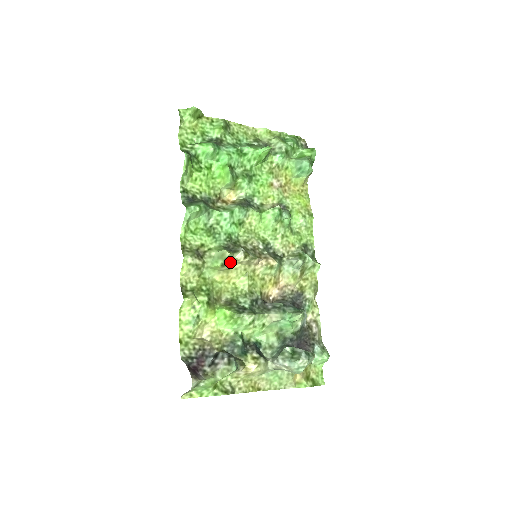
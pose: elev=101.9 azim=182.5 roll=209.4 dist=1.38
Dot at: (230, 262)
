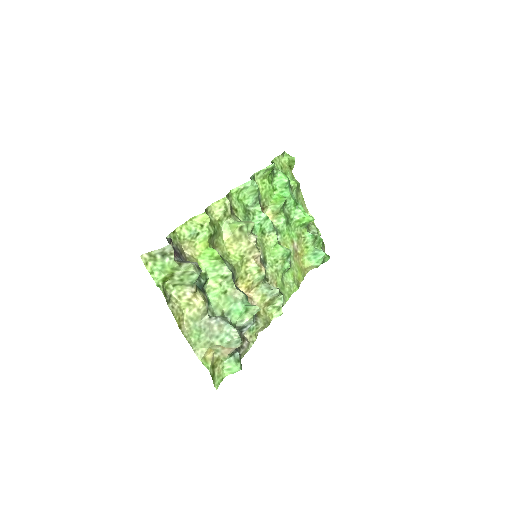
Dot at: (246, 232)
